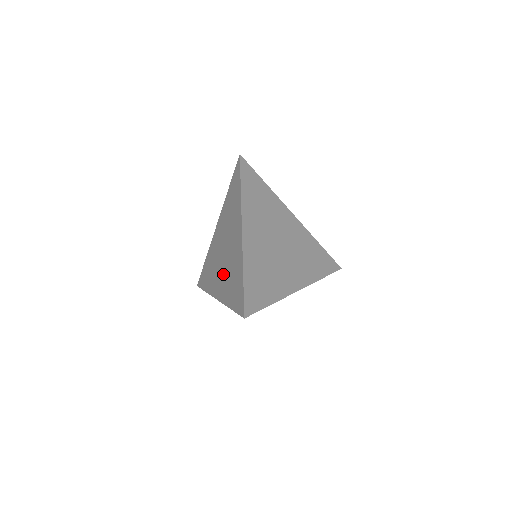
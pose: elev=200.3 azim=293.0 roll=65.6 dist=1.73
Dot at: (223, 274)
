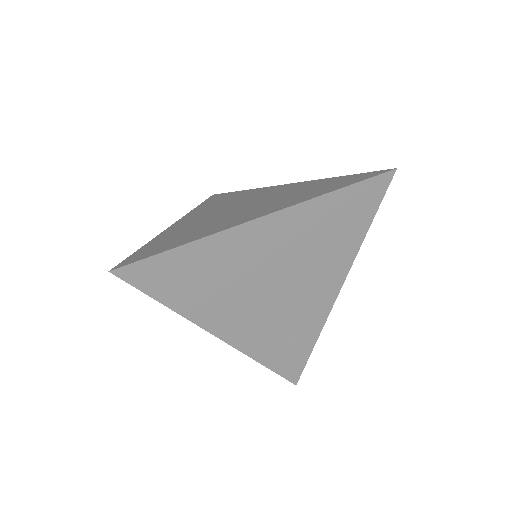
Dot at: (264, 204)
